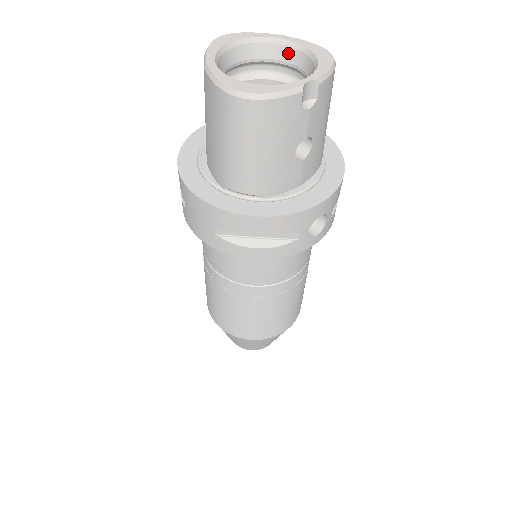
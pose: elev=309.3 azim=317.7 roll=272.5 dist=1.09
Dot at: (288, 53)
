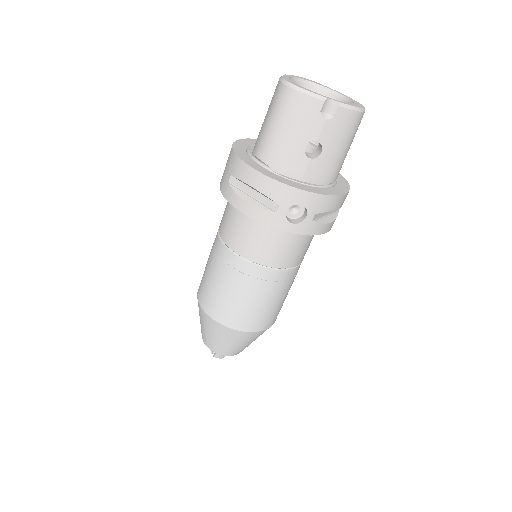
Dot at: occluded
